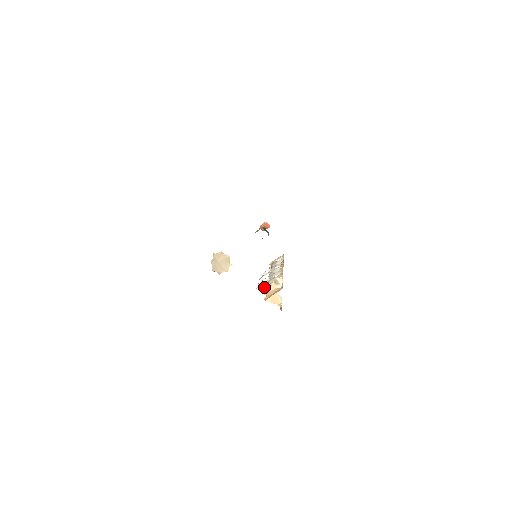
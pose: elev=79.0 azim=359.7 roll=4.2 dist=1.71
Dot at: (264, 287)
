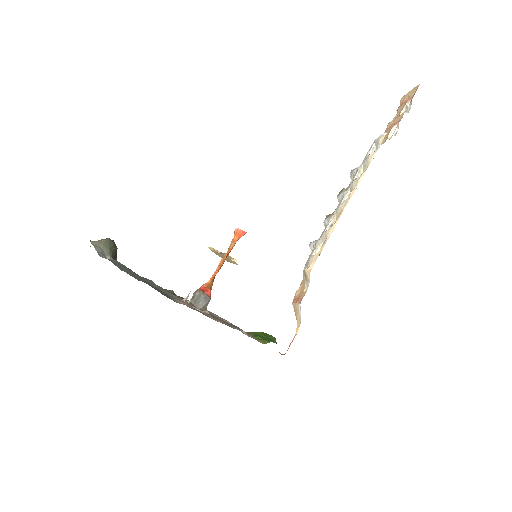
Dot at: occluded
